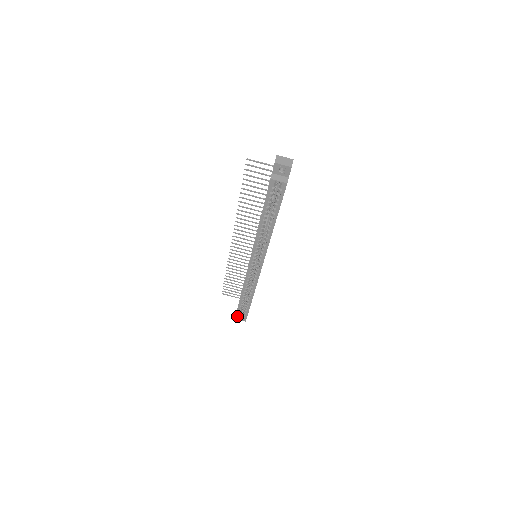
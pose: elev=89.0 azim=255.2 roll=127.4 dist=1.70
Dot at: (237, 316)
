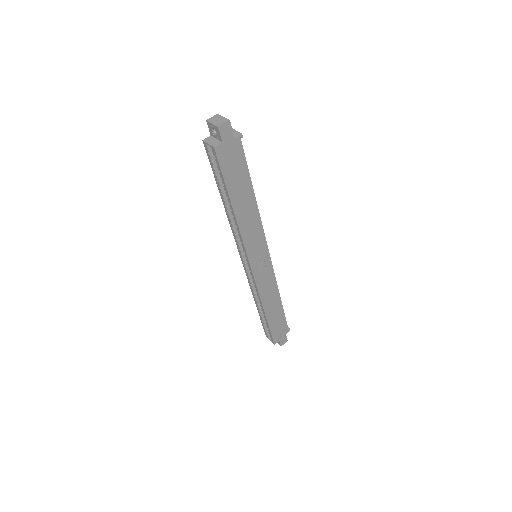
Dot at: (266, 333)
